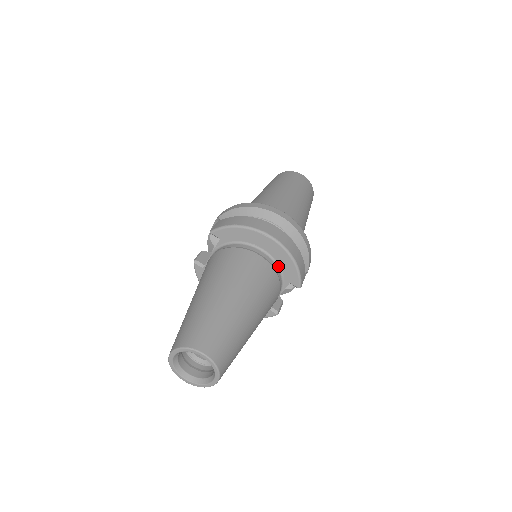
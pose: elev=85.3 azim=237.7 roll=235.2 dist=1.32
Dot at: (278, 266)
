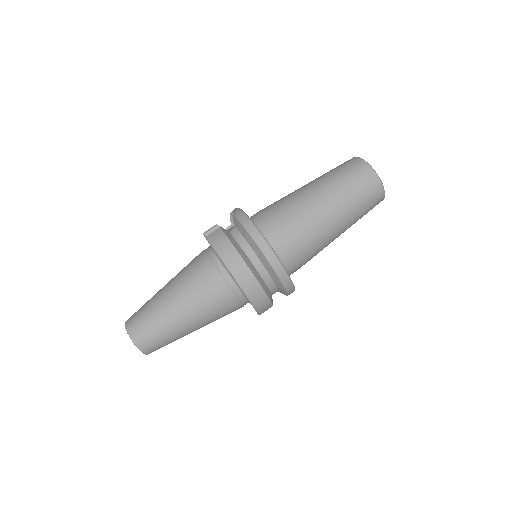
Dot at: (244, 295)
